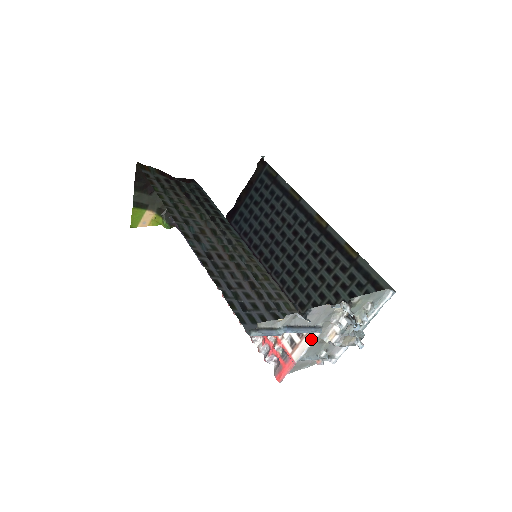
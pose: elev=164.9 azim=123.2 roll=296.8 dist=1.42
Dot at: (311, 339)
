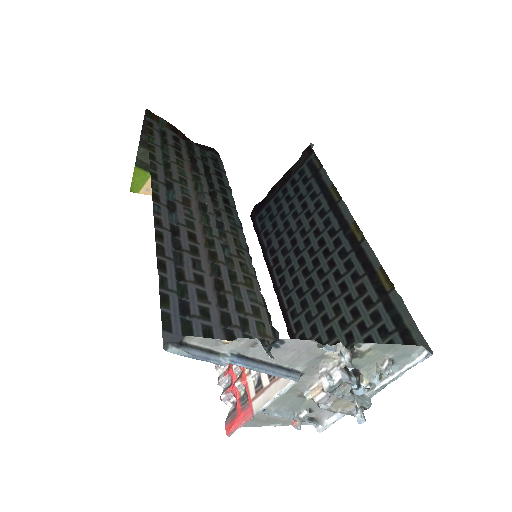
Dot at: (282, 386)
